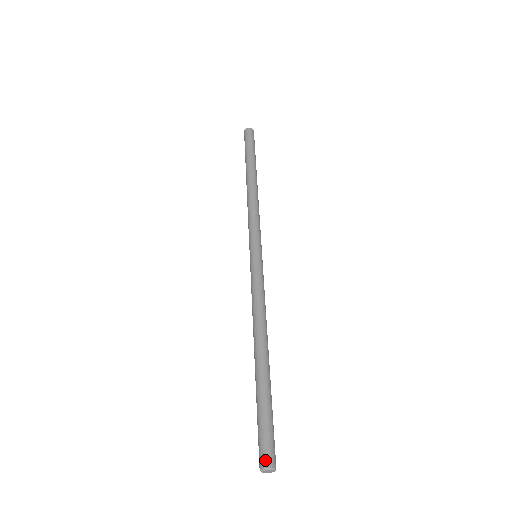
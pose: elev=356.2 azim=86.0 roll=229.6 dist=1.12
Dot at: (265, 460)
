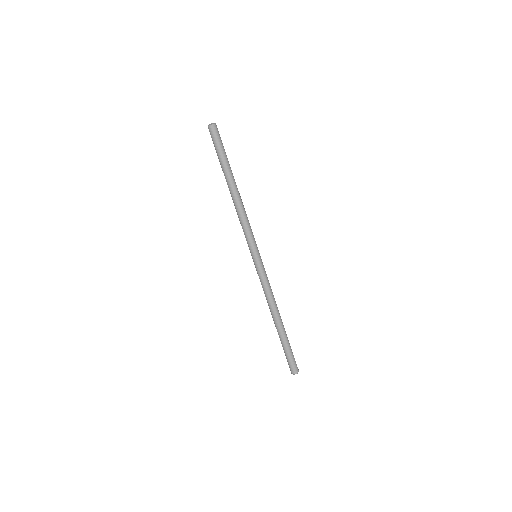
Dot at: (295, 371)
